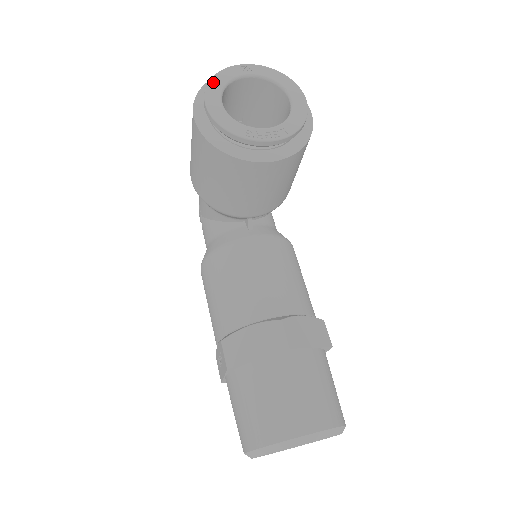
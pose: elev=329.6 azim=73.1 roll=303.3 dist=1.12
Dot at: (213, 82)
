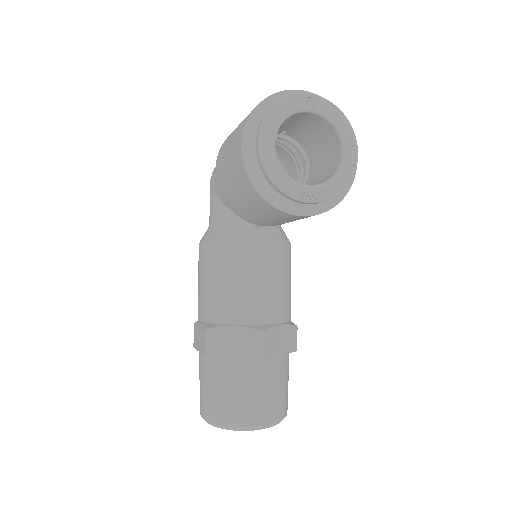
Dot at: (272, 113)
